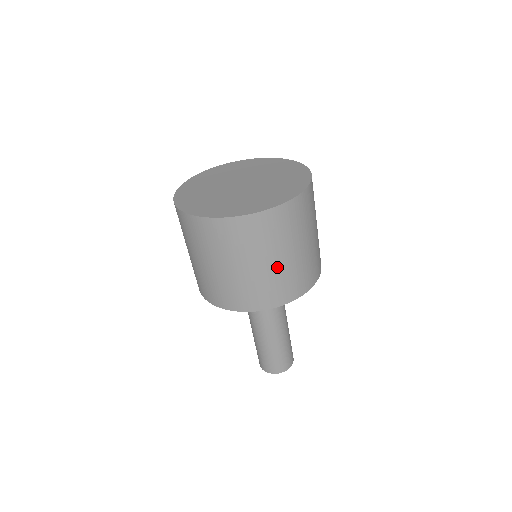
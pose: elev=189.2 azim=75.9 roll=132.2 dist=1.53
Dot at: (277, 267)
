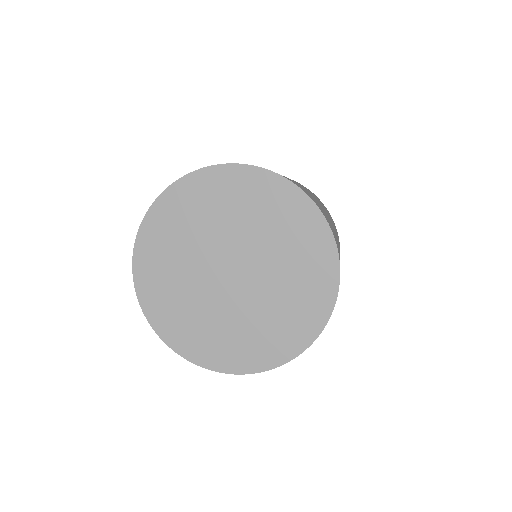
Dot at: occluded
